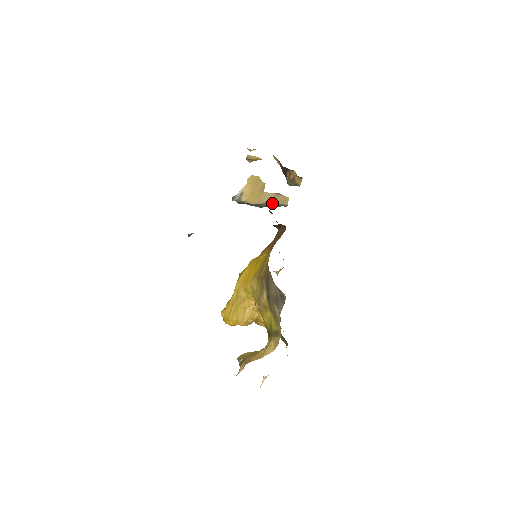
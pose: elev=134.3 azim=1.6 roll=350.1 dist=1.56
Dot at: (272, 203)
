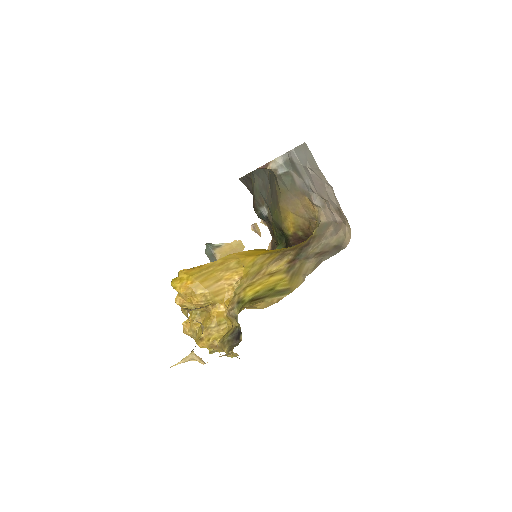
Dot at: occluded
